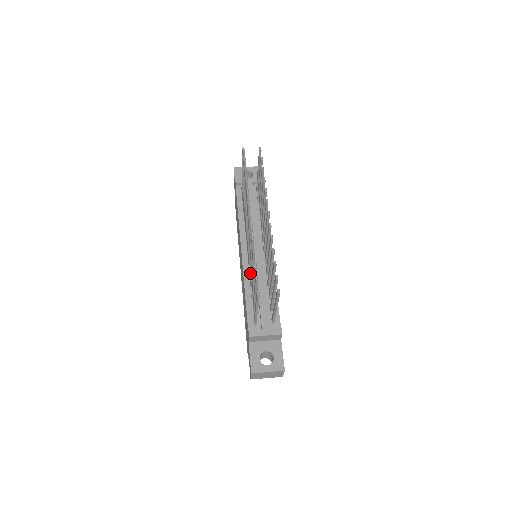
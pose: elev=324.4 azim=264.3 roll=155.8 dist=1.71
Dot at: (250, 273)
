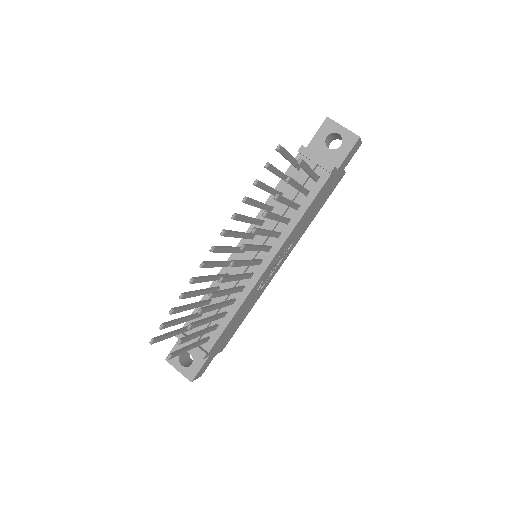
Dot at: occluded
